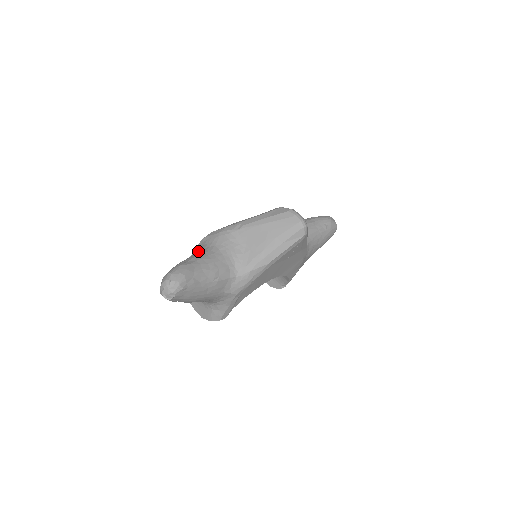
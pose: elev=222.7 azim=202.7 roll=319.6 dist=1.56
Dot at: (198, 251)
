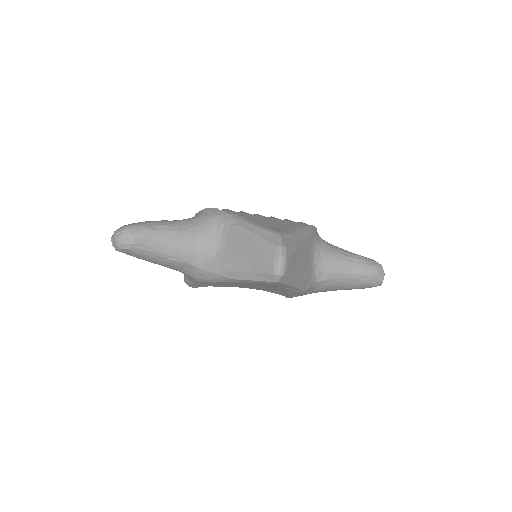
Dot at: (184, 219)
